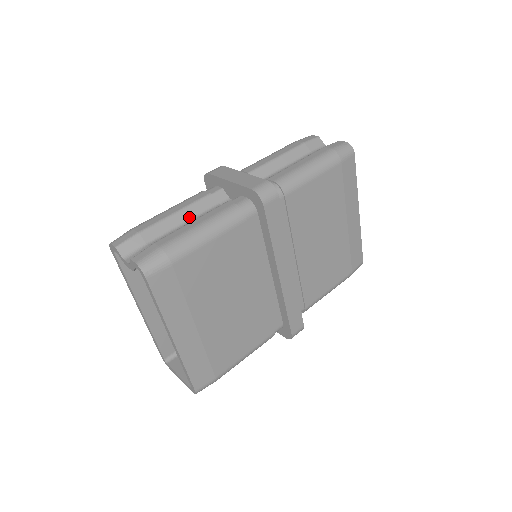
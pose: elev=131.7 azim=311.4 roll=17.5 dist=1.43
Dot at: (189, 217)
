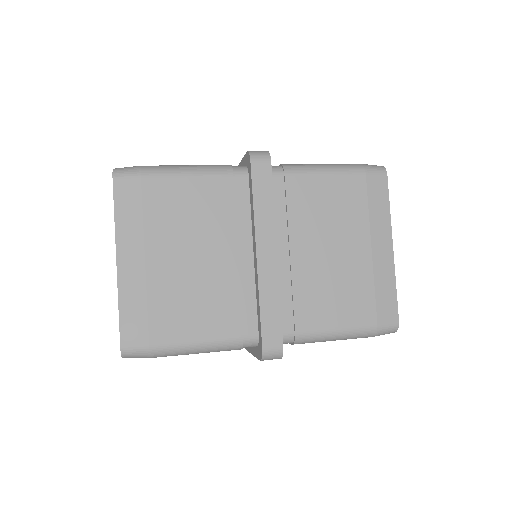
Dot at: occluded
